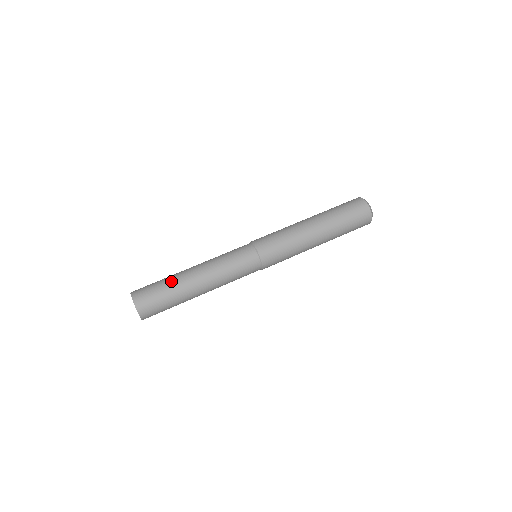
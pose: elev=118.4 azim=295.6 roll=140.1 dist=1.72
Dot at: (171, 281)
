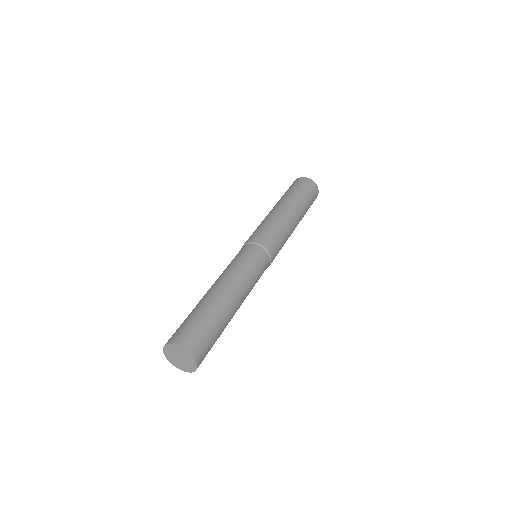
Dot at: (214, 313)
